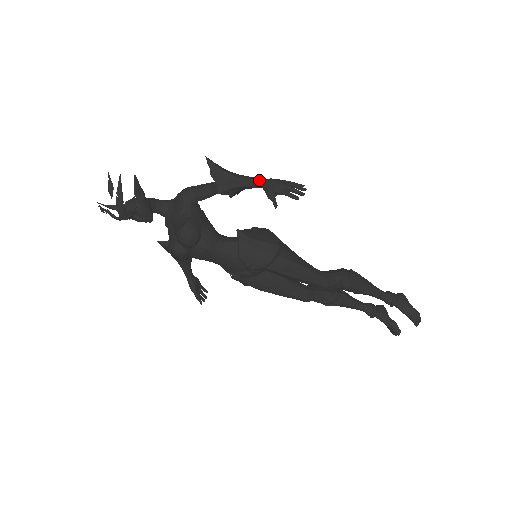
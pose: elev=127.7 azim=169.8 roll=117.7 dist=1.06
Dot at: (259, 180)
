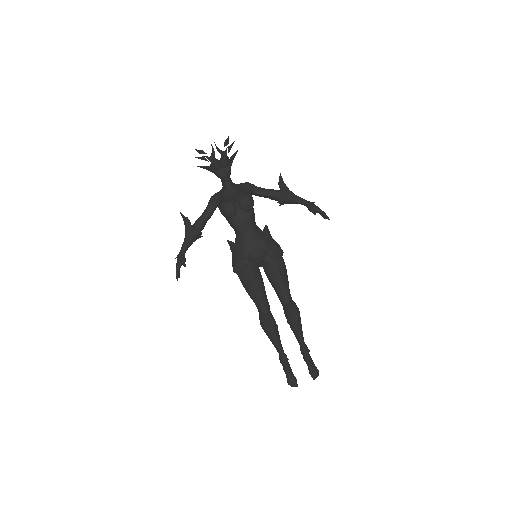
Dot at: (306, 200)
